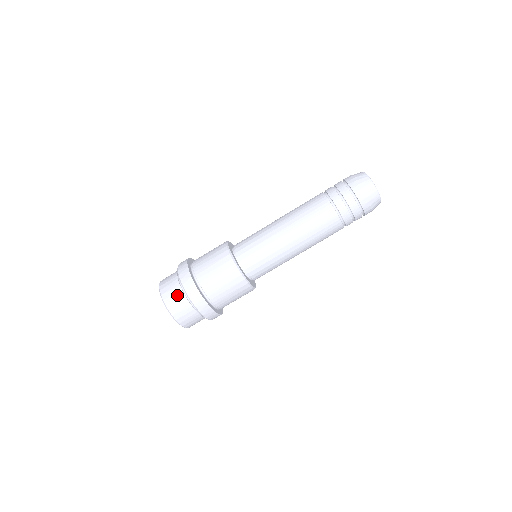
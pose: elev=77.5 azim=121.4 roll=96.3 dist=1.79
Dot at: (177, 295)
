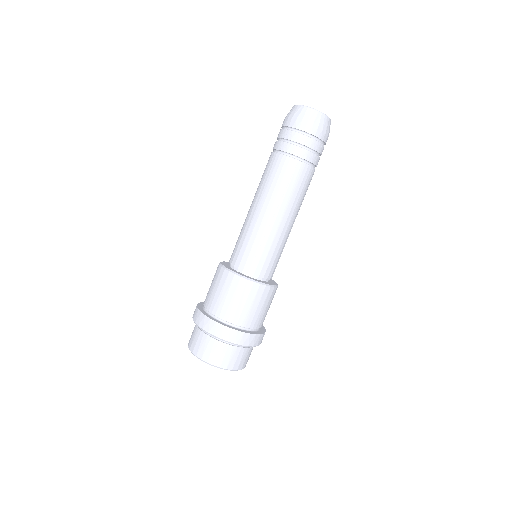
Dot at: (216, 348)
